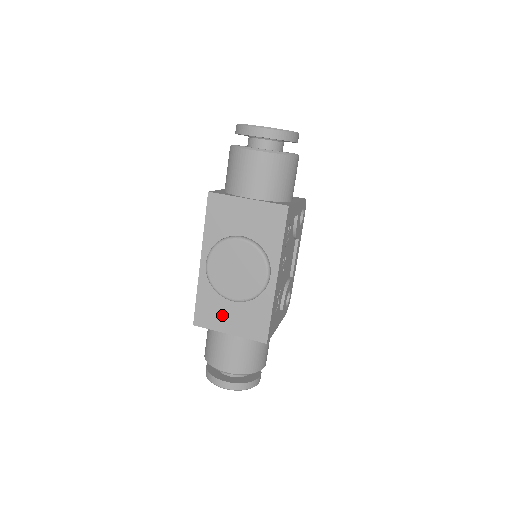
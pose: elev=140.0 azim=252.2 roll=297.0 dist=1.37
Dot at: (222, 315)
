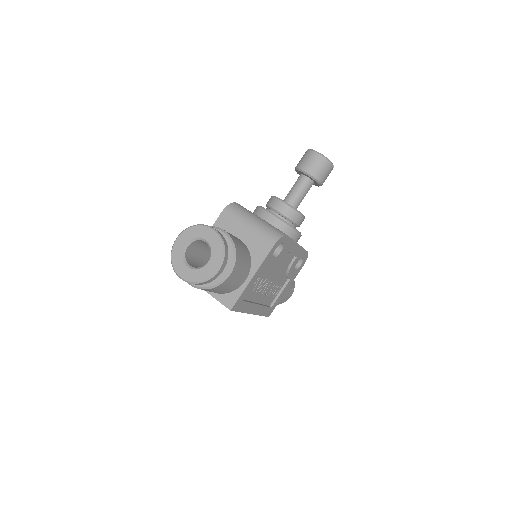
Dot at: occluded
